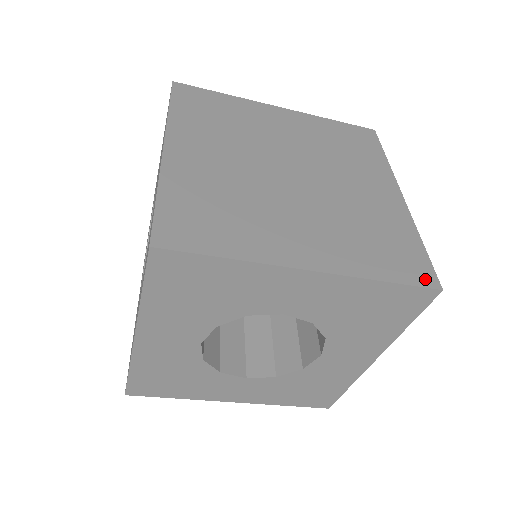
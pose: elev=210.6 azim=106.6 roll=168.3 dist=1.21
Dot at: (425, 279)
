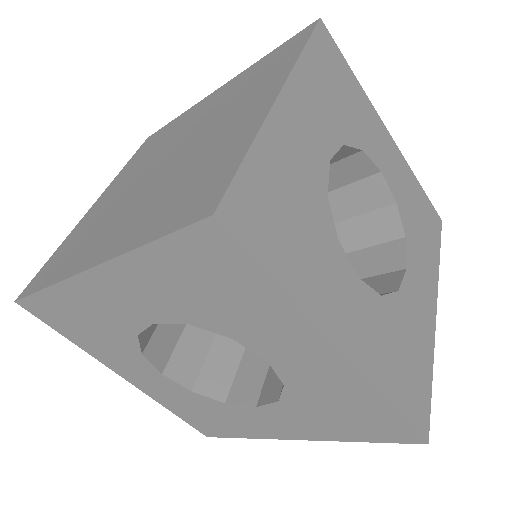
Dot at: (201, 210)
